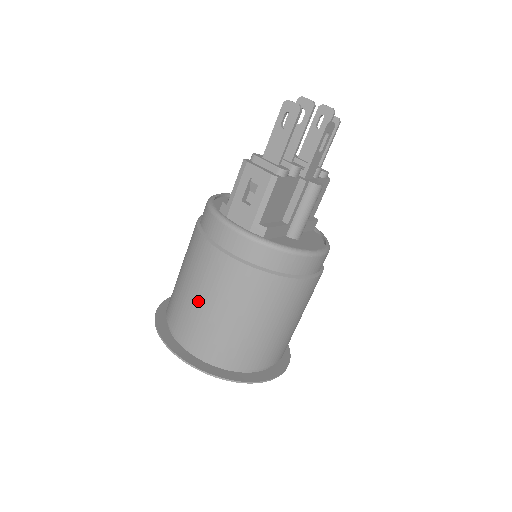
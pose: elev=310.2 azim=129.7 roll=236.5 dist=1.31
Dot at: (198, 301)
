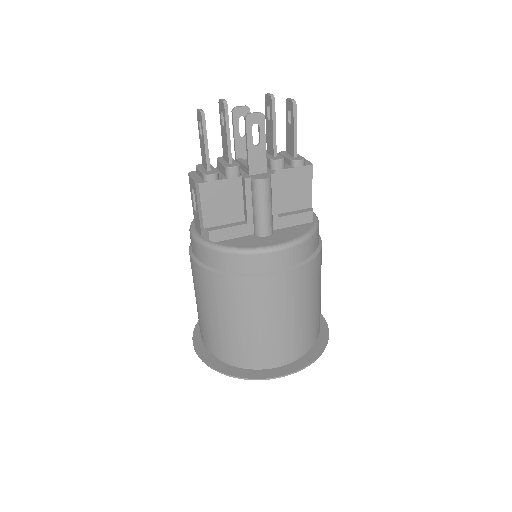
Dot at: (196, 301)
